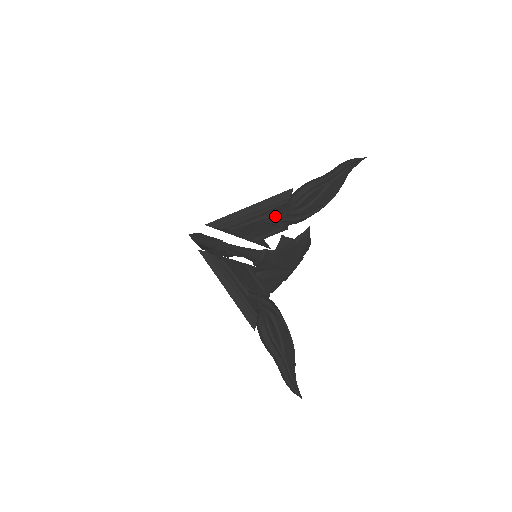
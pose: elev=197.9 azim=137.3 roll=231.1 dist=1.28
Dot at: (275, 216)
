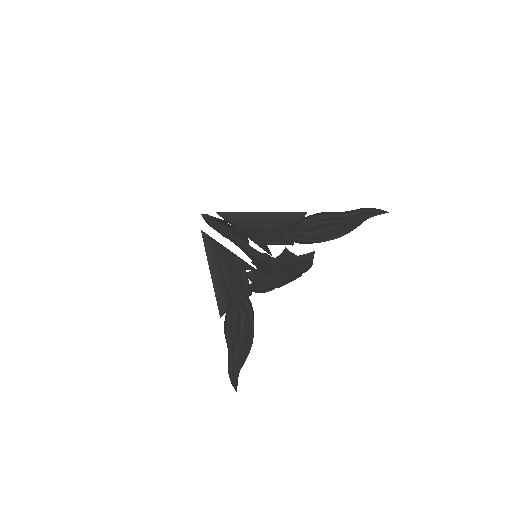
Dot at: (282, 229)
